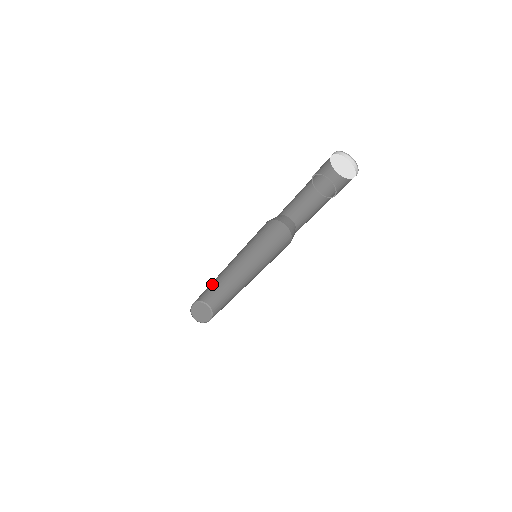
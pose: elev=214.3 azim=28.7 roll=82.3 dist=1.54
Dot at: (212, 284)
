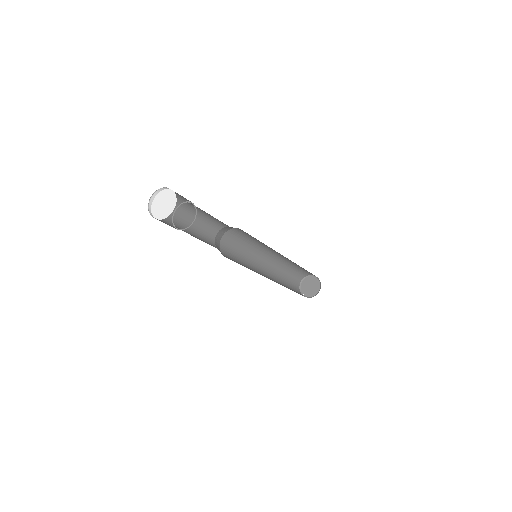
Dot at: (283, 279)
